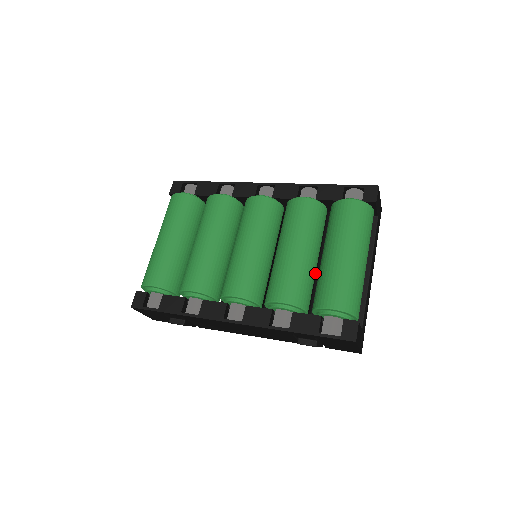
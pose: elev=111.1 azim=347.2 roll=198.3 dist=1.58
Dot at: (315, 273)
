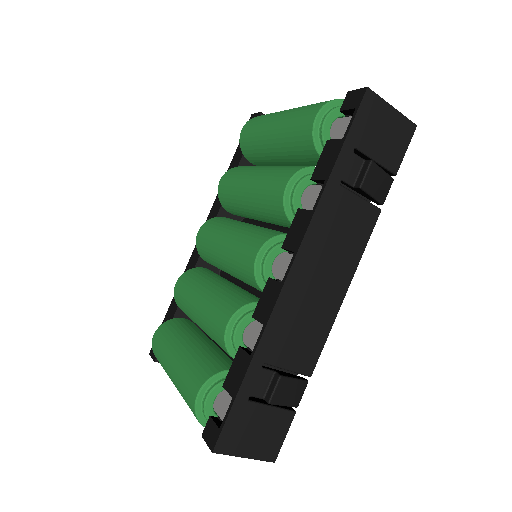
Dot at: occluded
